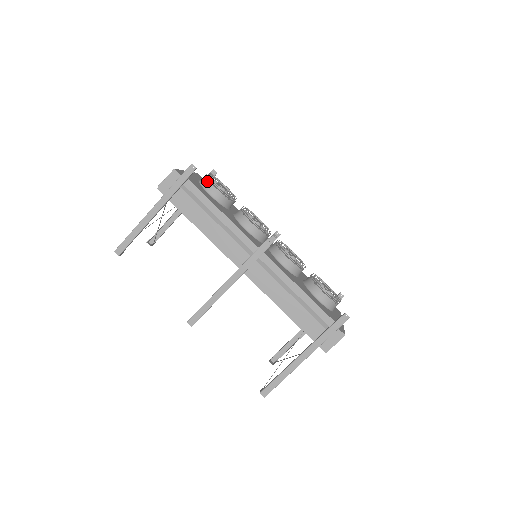
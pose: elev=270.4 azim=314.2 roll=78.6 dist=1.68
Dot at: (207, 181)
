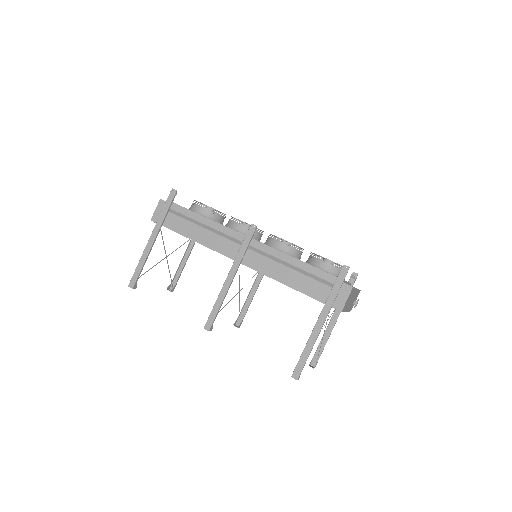
Dot at: (193, 204)
